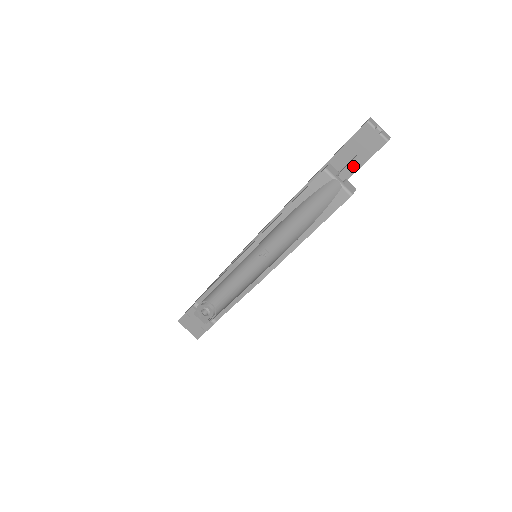
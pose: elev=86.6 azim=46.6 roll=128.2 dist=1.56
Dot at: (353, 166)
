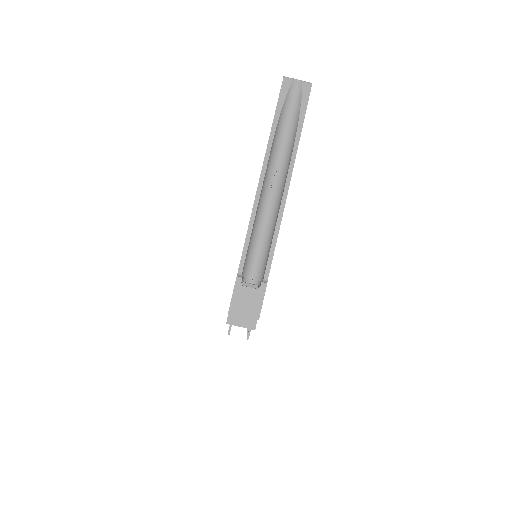
Dot at: occluded
